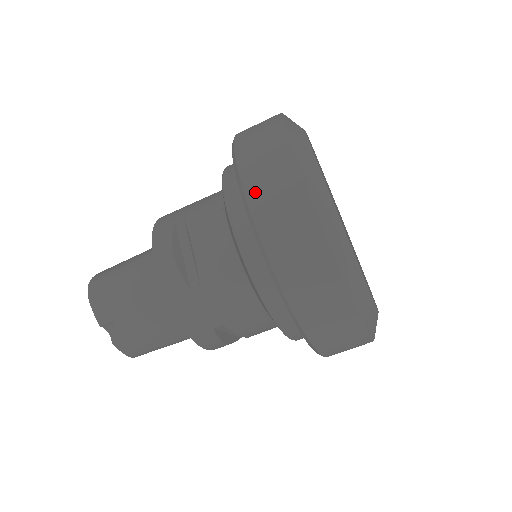
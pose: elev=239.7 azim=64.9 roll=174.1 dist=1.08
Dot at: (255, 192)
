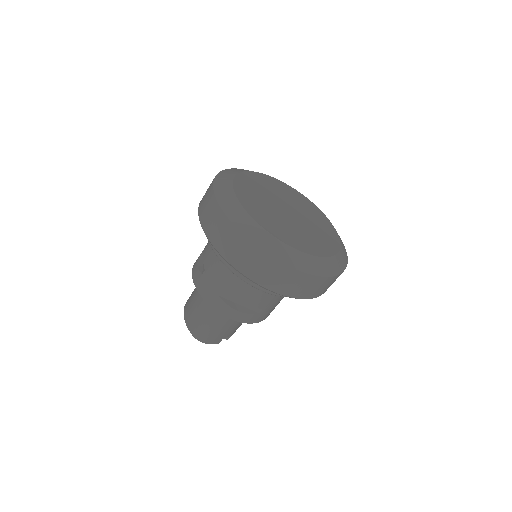
Dot at: (273, 286)
